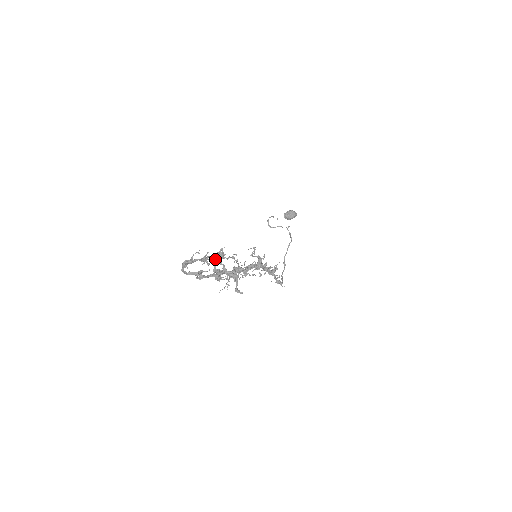
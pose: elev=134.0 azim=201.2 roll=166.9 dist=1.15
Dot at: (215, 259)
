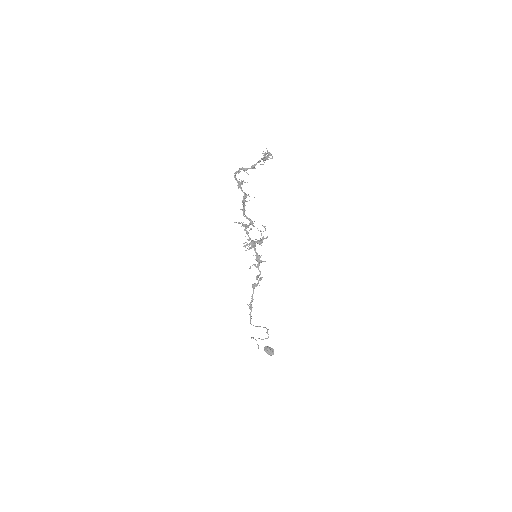
Dot at: (264, 153)
